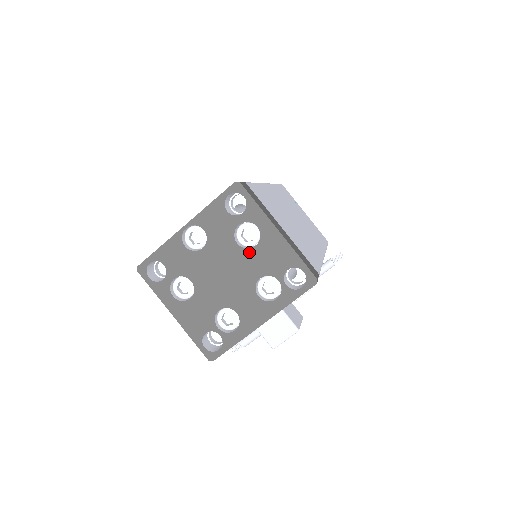
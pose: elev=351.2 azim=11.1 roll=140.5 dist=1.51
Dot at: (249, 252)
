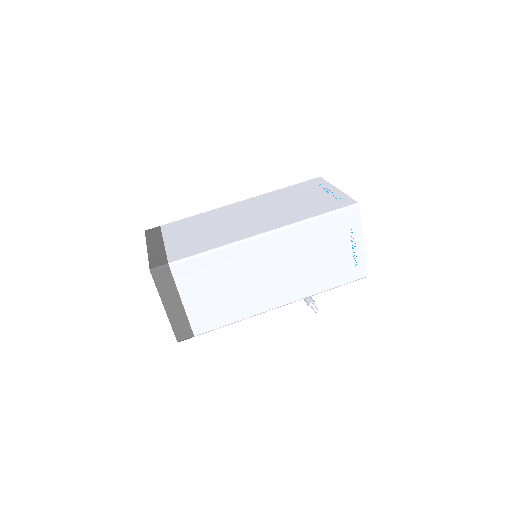
Dot at: occluded
